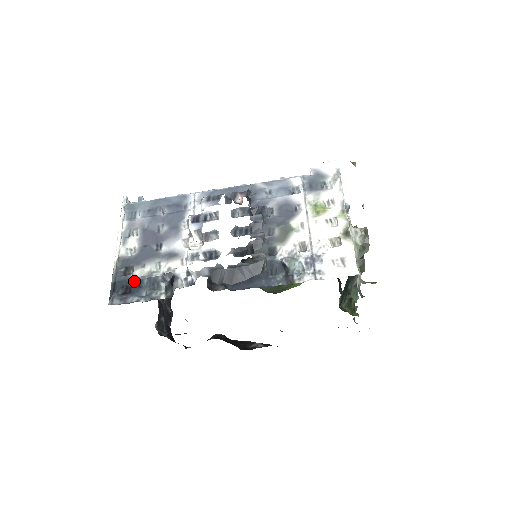
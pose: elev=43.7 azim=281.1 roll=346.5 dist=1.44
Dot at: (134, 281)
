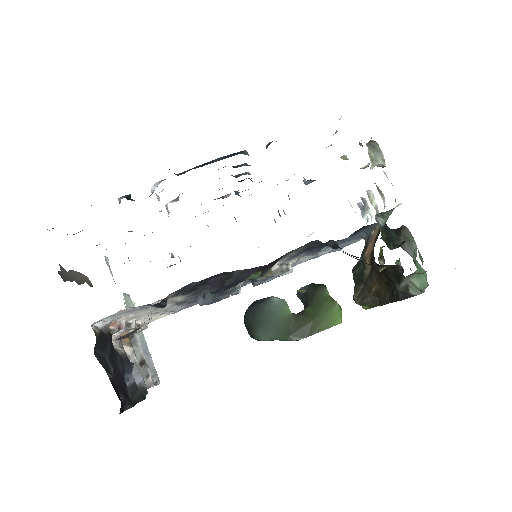
Dot at: occluded
